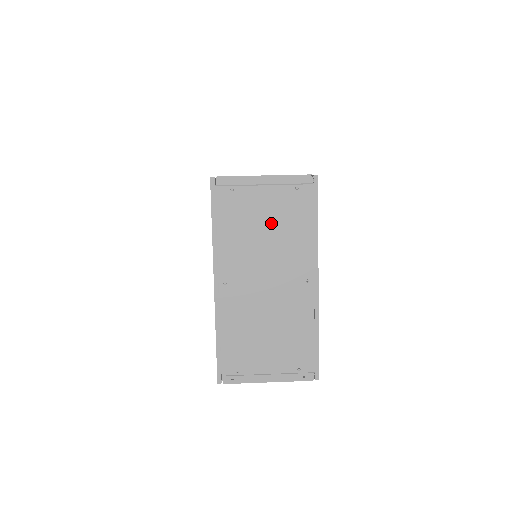
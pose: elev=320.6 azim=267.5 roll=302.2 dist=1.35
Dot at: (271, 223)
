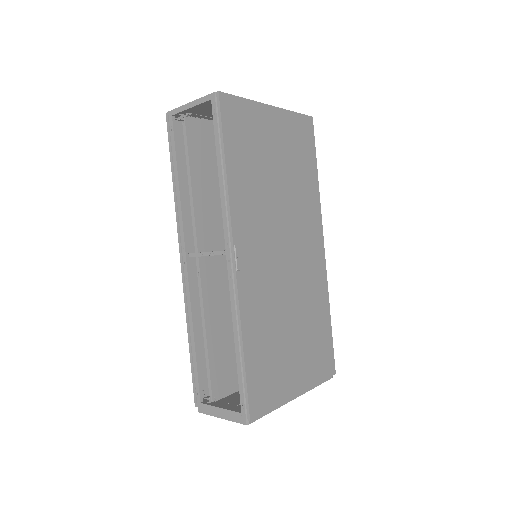
Dot at: occluded
